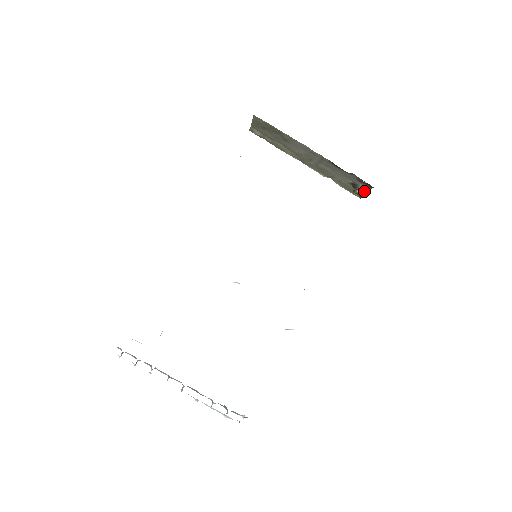
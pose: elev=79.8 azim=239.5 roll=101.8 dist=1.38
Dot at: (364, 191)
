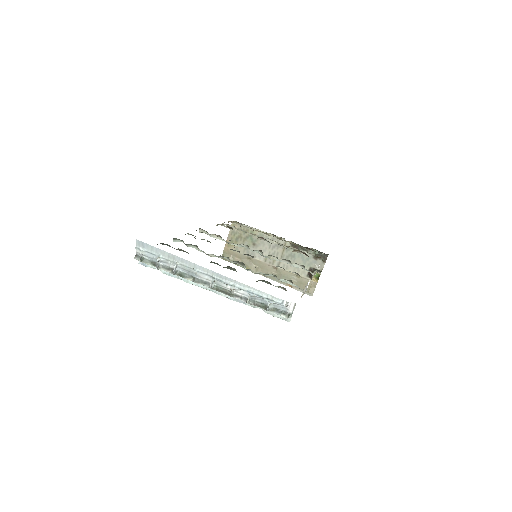
Dot at: (320, 271)
